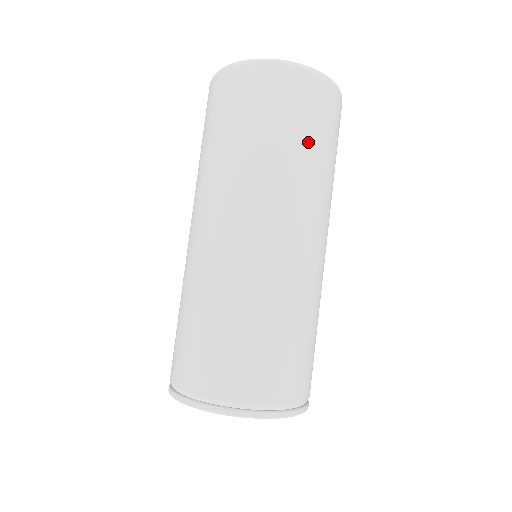
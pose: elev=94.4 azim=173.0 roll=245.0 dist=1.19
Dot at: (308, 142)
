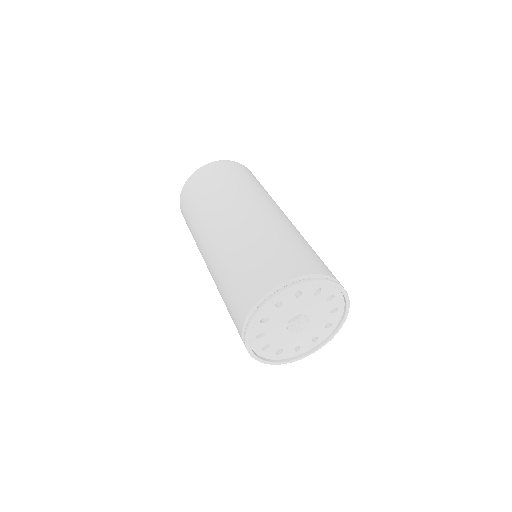
Dot at: (247, 180)
